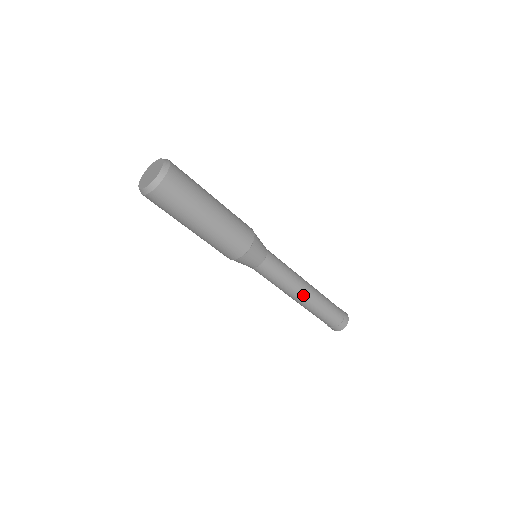
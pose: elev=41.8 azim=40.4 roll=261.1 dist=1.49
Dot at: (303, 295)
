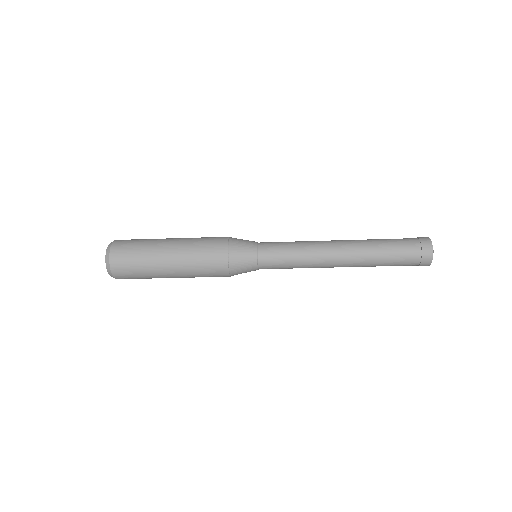
Dot at: (336, 258)
